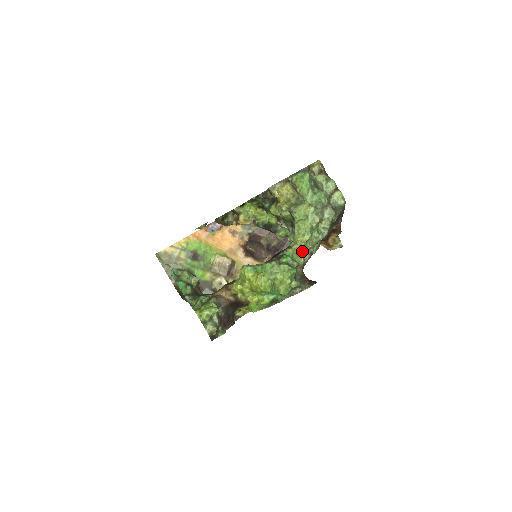
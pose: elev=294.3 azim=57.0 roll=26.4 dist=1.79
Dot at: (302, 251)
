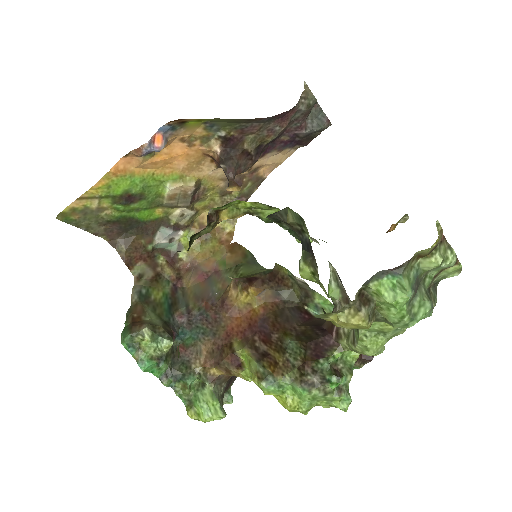
Dot at: occluded
